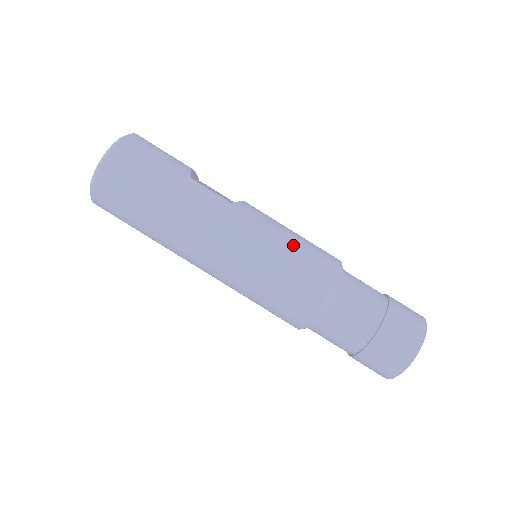
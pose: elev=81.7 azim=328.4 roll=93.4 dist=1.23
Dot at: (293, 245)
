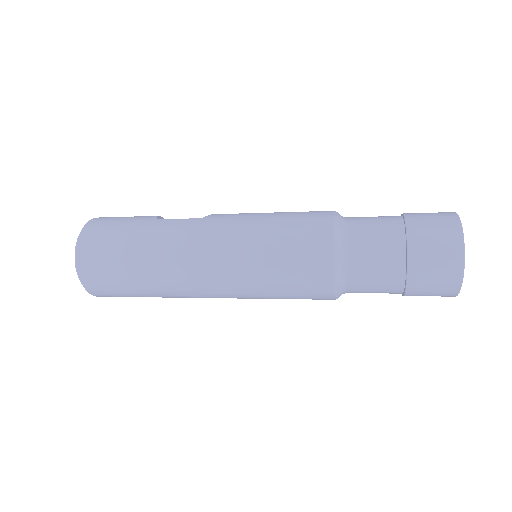
Dot at: (276, 218)
